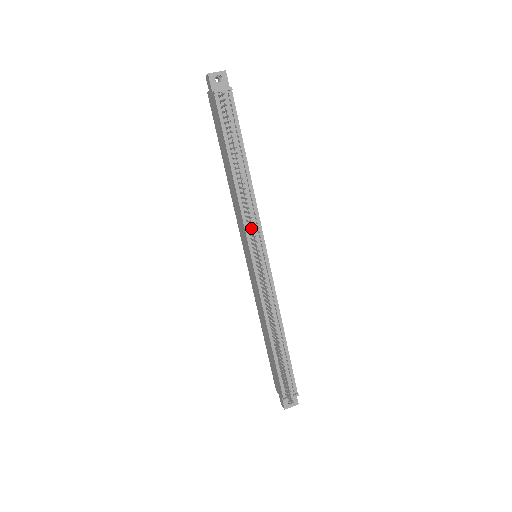
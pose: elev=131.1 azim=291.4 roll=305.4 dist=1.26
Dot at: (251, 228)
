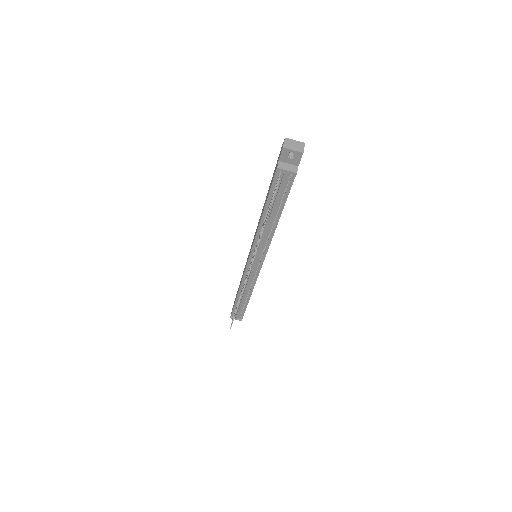
Dot at: (258, 249)
